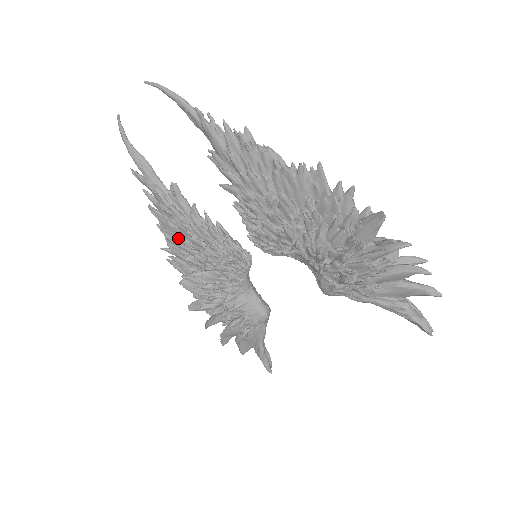
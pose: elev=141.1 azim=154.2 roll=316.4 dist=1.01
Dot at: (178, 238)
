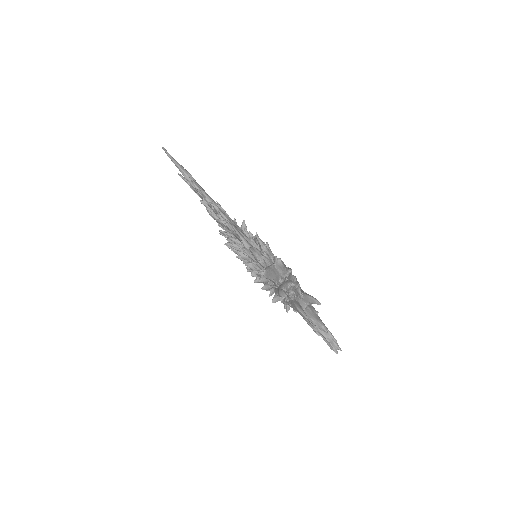
Dot at: occluded
